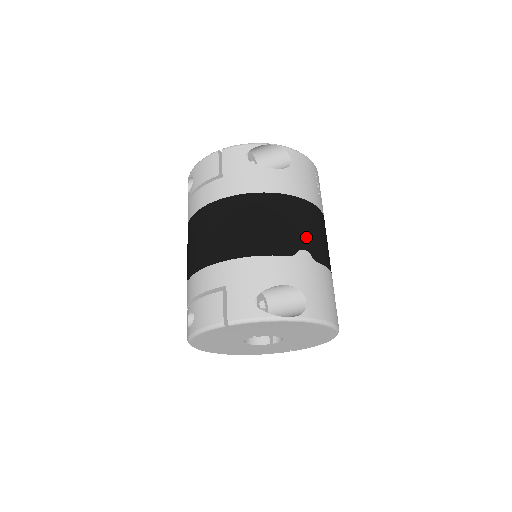
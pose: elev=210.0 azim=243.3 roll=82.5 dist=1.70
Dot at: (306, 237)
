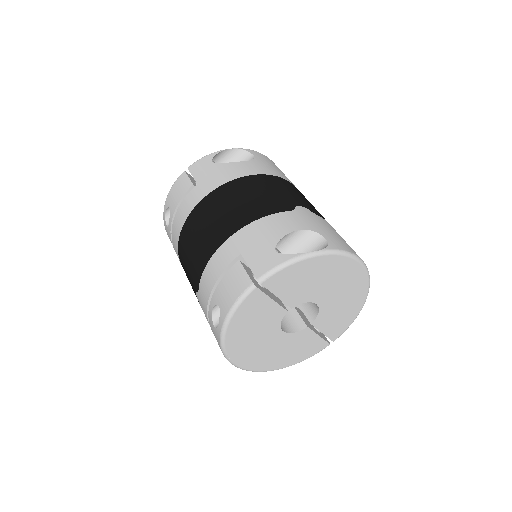
Dot at: (297, 199)
